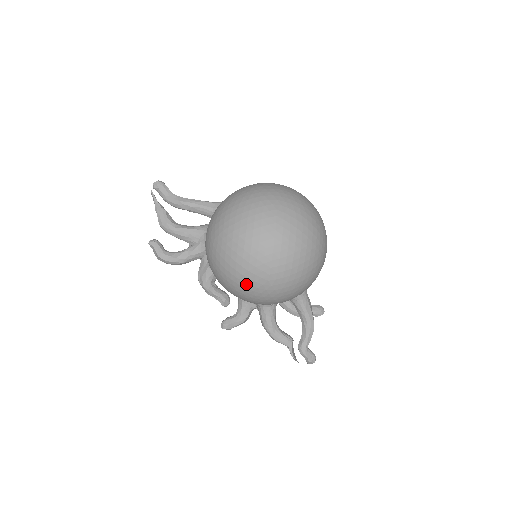
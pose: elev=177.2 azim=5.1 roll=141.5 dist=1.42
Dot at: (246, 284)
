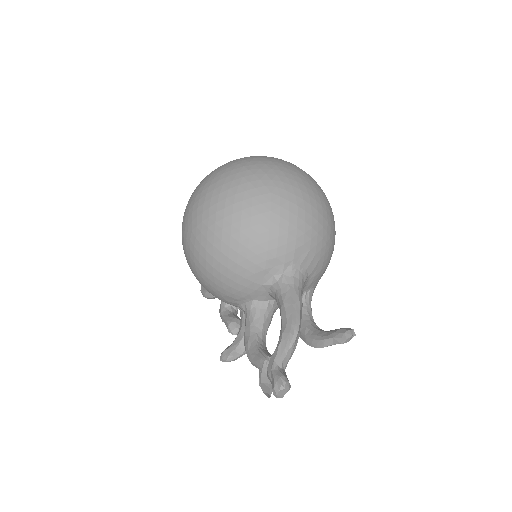
Dot at: (185, 249)
